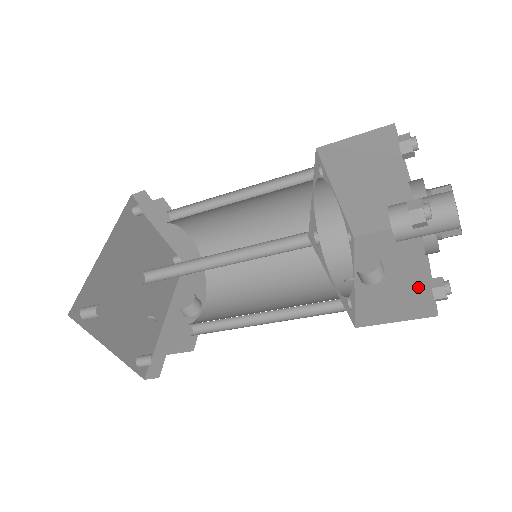
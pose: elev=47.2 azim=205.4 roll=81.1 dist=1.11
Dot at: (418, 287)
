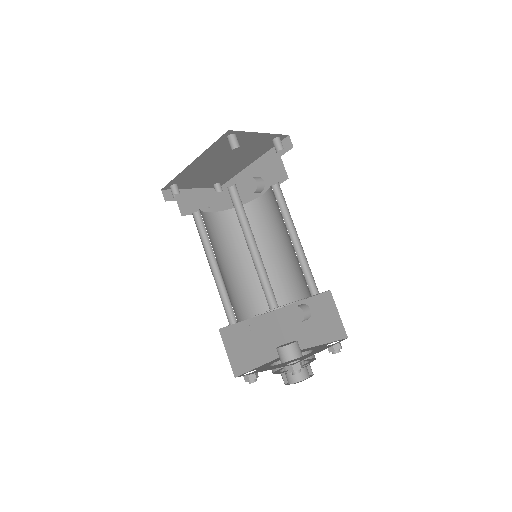
Dot at: (302, 341)
